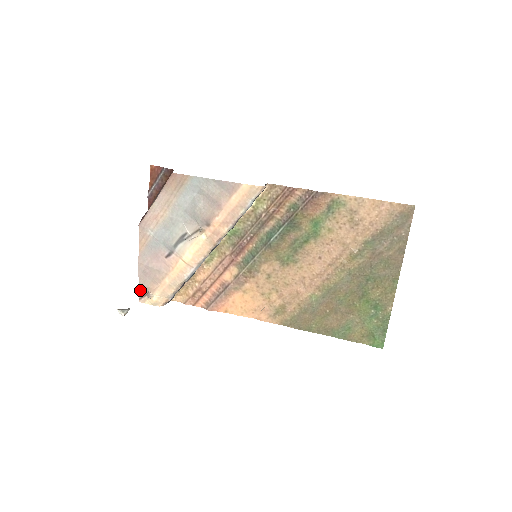
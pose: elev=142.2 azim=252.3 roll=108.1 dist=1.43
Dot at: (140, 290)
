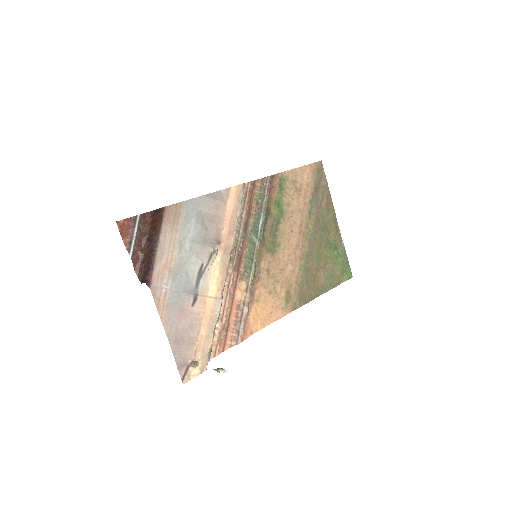
Dot at: (179, 368)
